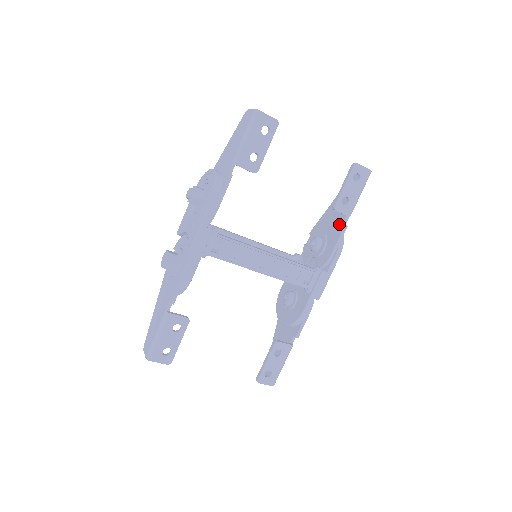
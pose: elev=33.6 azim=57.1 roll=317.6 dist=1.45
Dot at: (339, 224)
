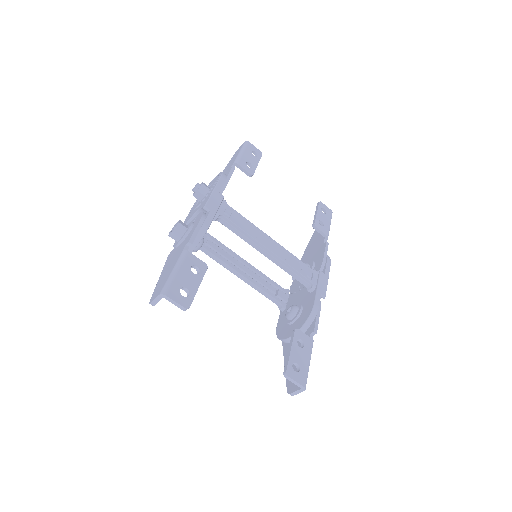
Dot at: (320, 246)
